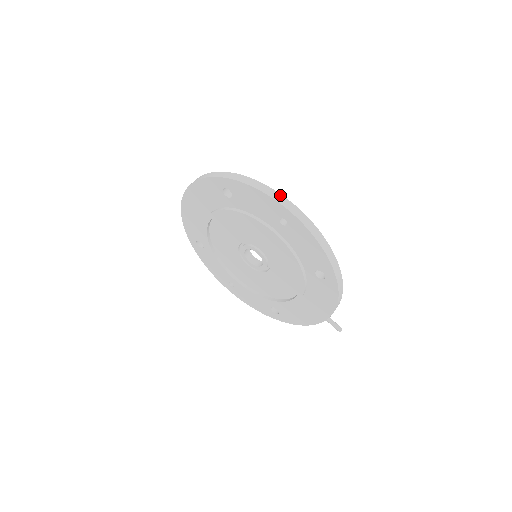
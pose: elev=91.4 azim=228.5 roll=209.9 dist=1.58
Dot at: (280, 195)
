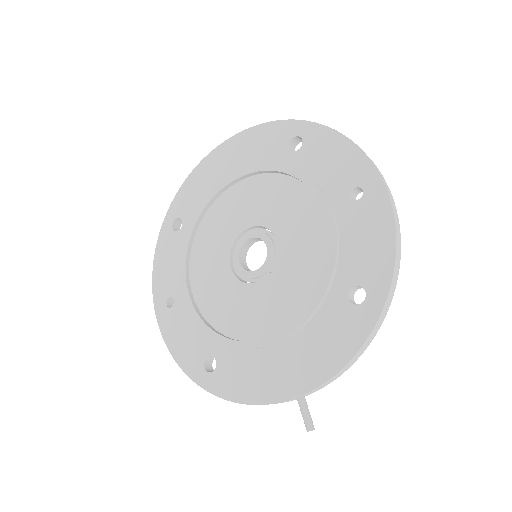
Dot at: (373, 162)
